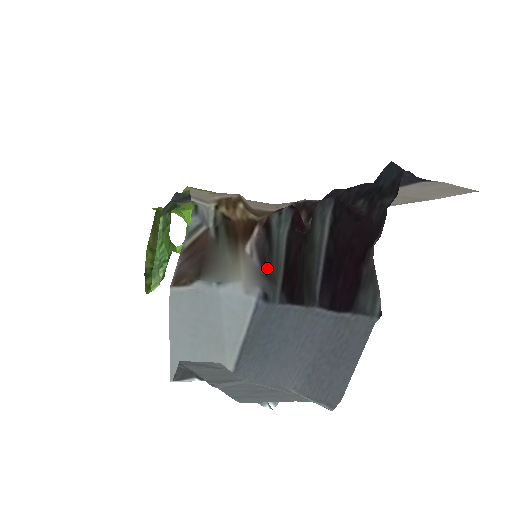
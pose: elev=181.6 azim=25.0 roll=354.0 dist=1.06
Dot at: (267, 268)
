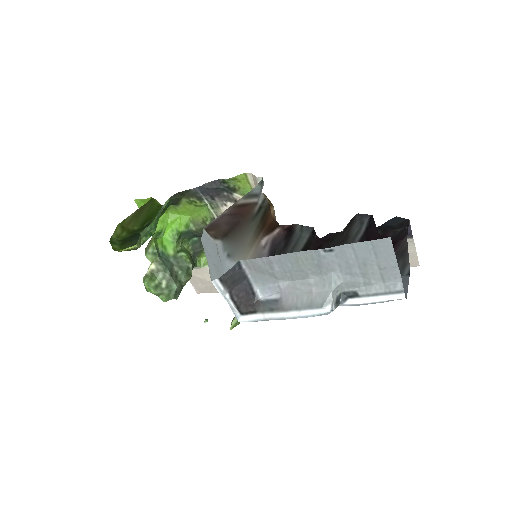
Dot at: occluded
